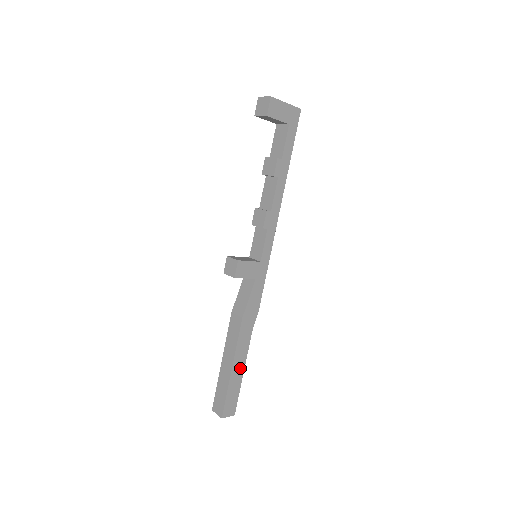
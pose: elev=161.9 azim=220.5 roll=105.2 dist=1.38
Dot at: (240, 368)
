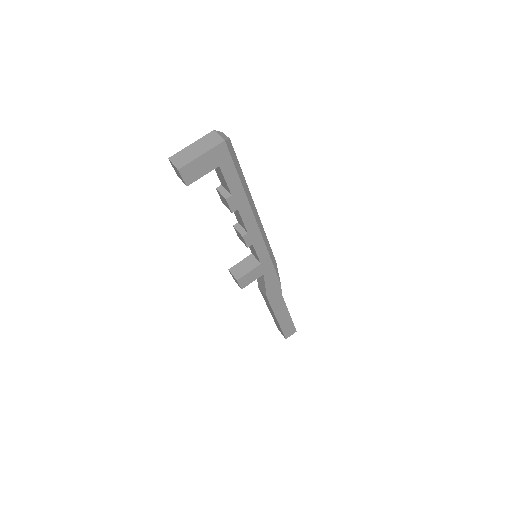
Dot at: (285, 315)
